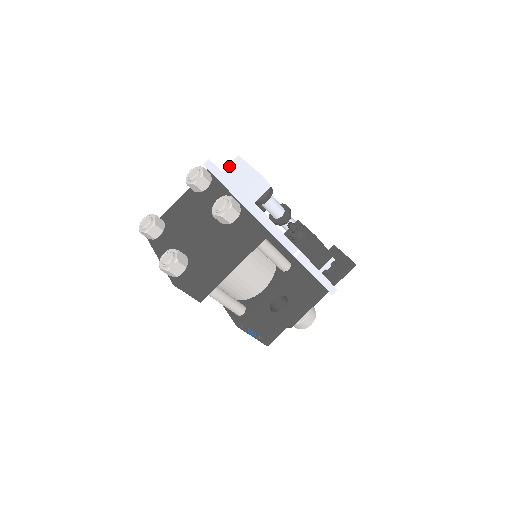
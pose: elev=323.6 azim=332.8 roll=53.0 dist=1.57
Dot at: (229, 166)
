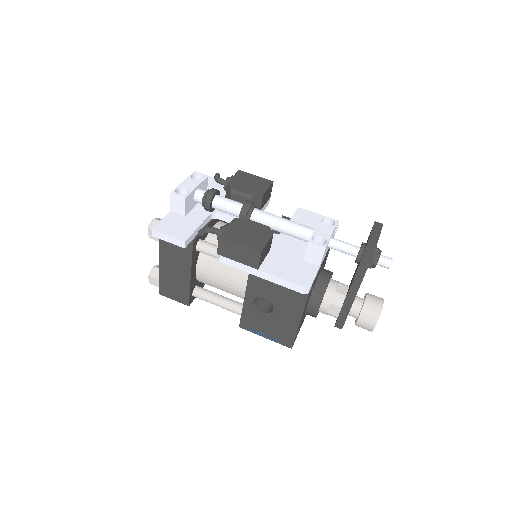
Dot at: occluded
